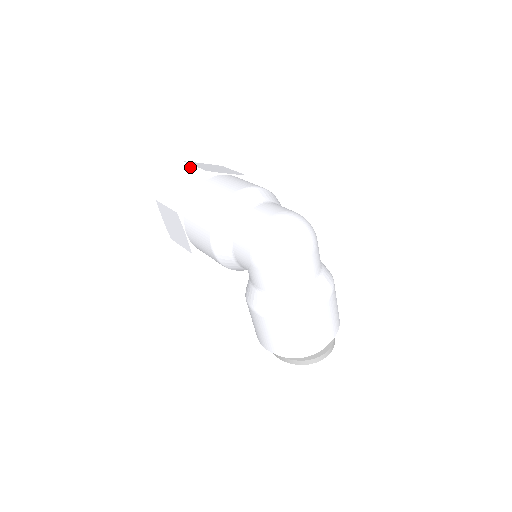
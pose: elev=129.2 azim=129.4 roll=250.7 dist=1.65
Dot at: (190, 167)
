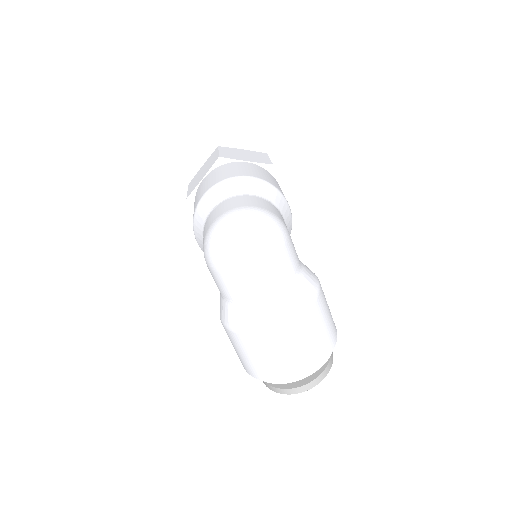
Dot at: (216, 152)
